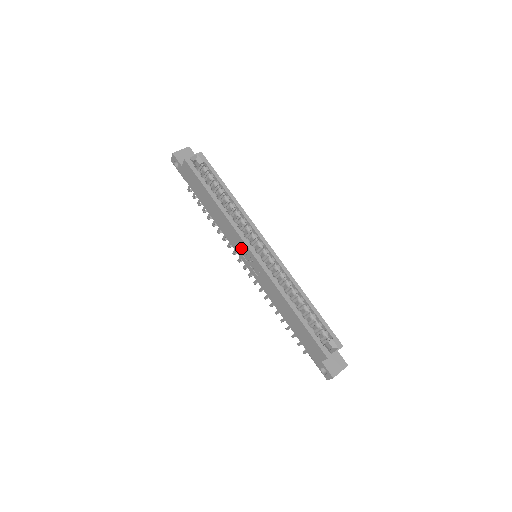
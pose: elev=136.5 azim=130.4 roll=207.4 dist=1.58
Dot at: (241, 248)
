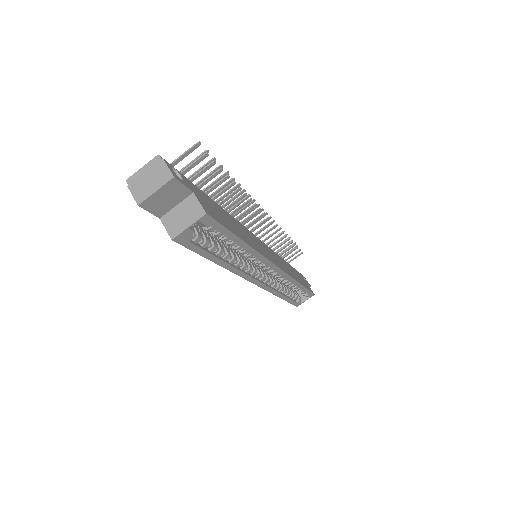
Dot at: occluded
